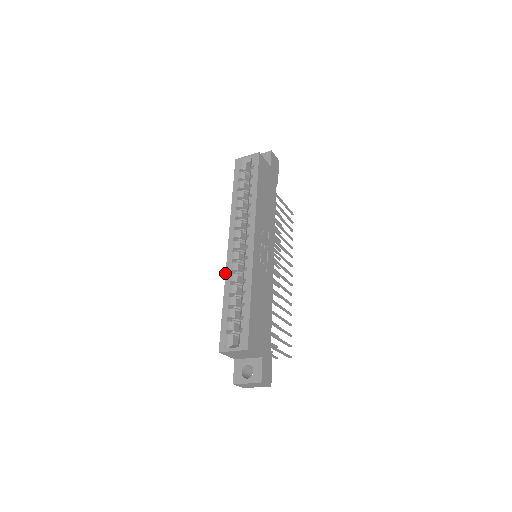
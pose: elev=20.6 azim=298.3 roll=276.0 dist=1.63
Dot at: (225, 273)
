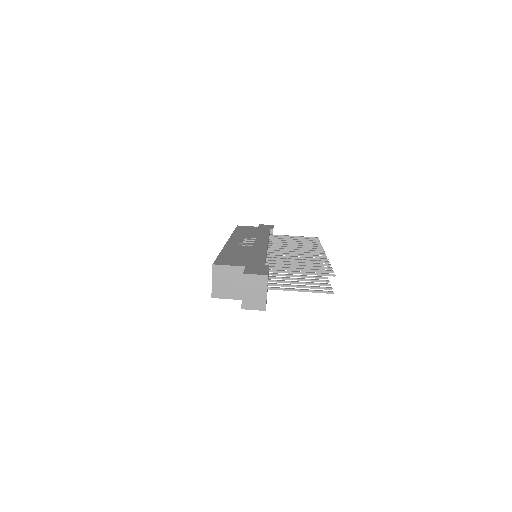
Dot at: occluded
